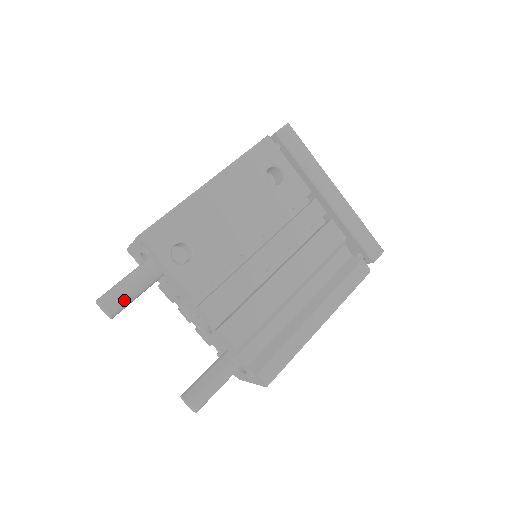
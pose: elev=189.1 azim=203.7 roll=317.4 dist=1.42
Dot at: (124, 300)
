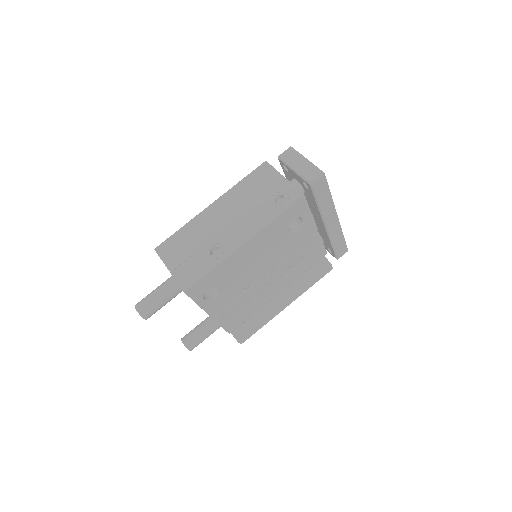
Dot at: occluded
